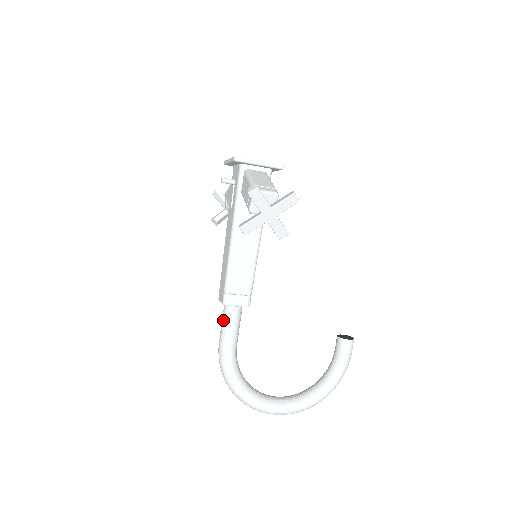
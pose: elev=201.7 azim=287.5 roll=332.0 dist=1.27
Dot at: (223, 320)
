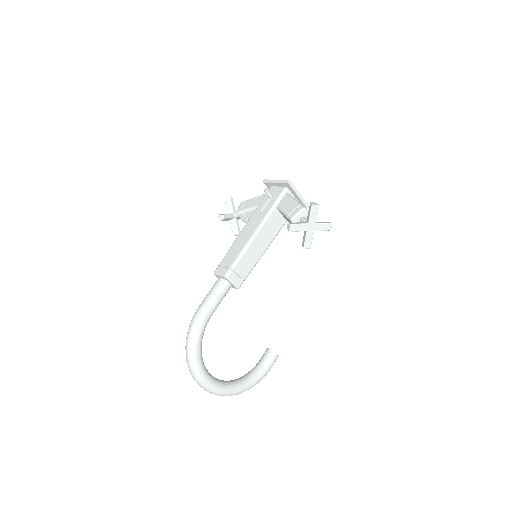
Dot at: (214, 289)
